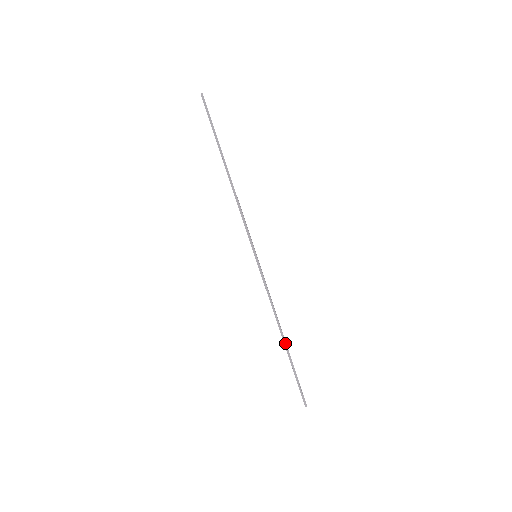
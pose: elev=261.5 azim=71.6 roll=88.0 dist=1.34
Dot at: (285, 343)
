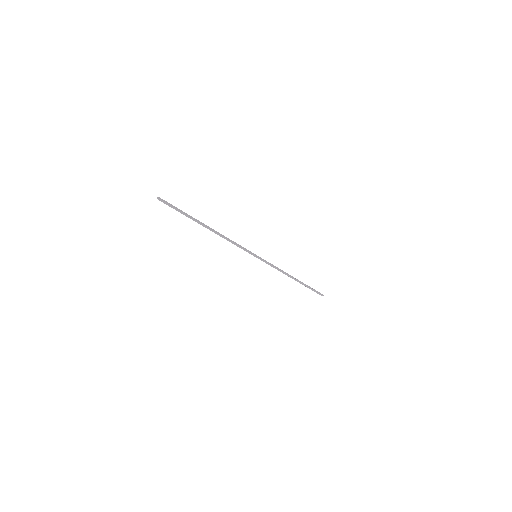
Dot at: (297, 281)
